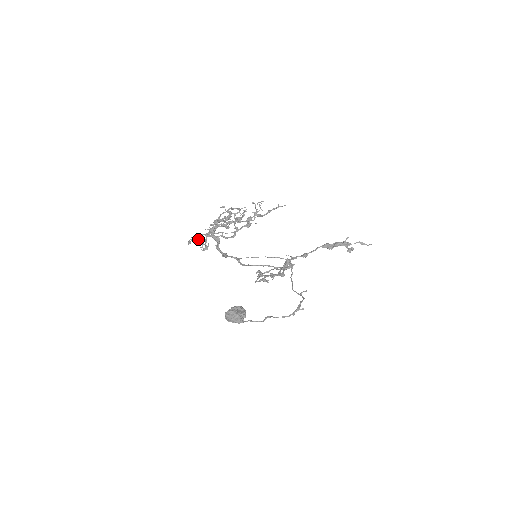
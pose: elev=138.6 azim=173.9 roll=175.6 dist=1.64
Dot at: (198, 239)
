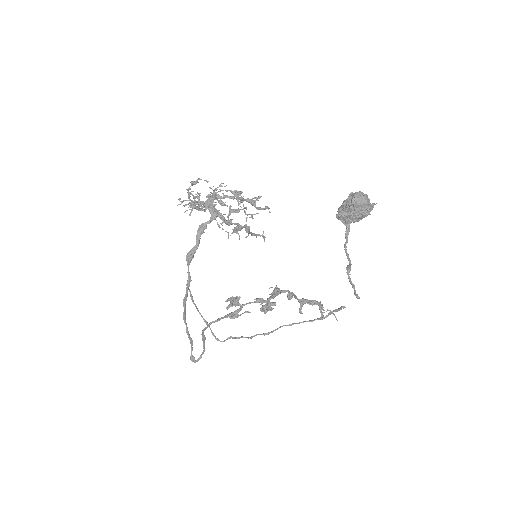
Dot at: (195, 194)
